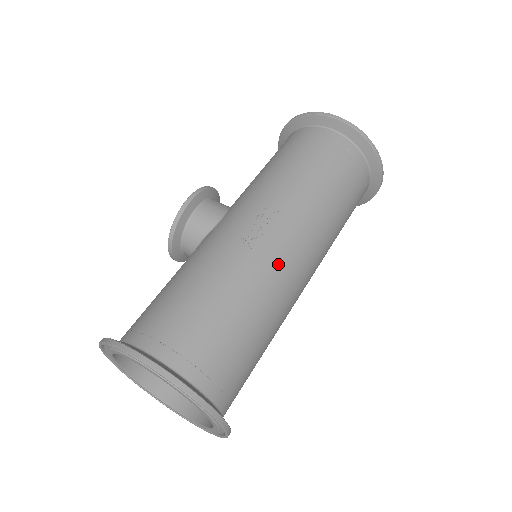
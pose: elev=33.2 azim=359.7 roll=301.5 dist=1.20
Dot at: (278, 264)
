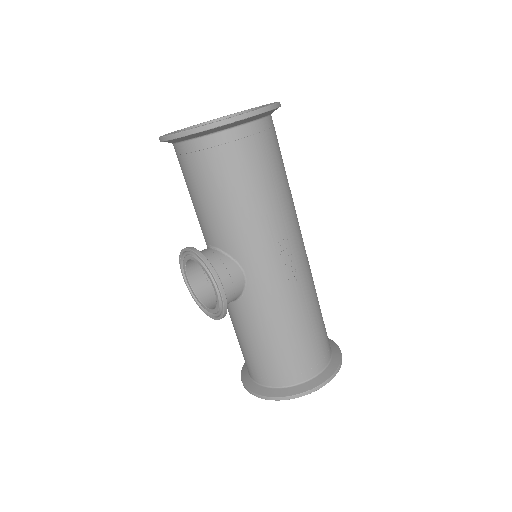
Dot at: (307, 265)
